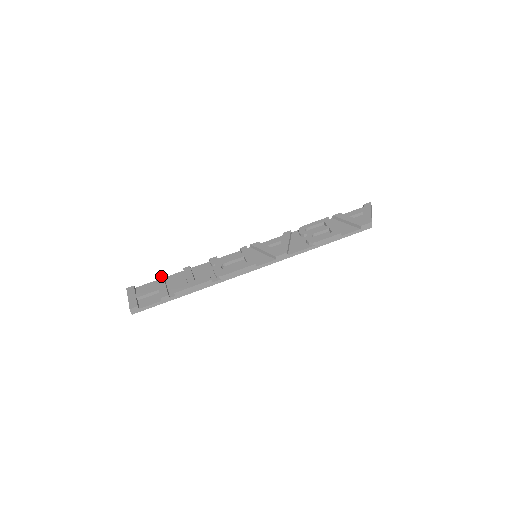
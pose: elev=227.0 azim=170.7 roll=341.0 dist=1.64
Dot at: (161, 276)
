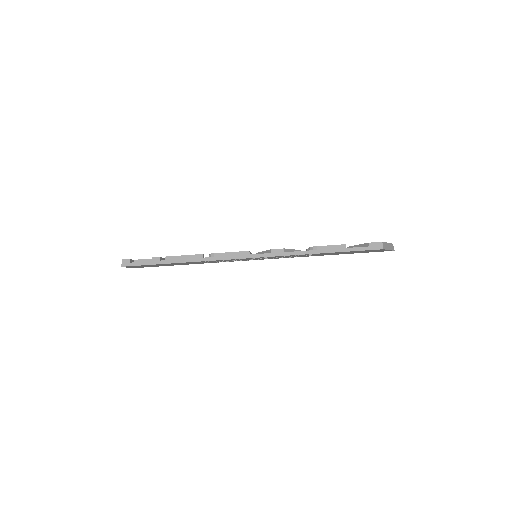
Dot at: occluded
